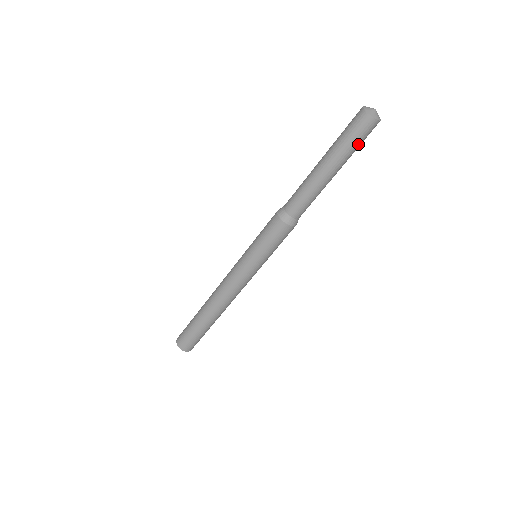
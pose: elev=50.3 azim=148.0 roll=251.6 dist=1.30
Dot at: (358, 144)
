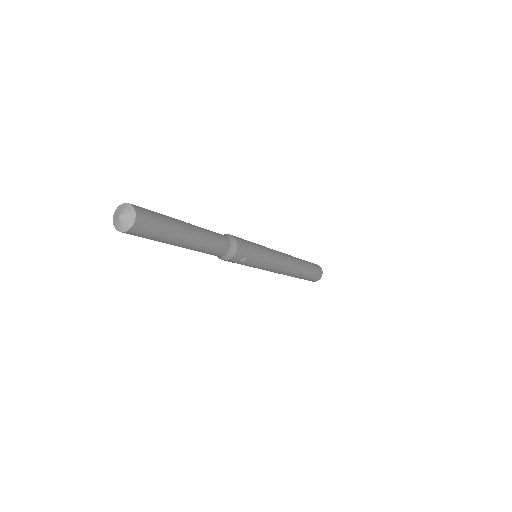
Dot at: (150, 238)
